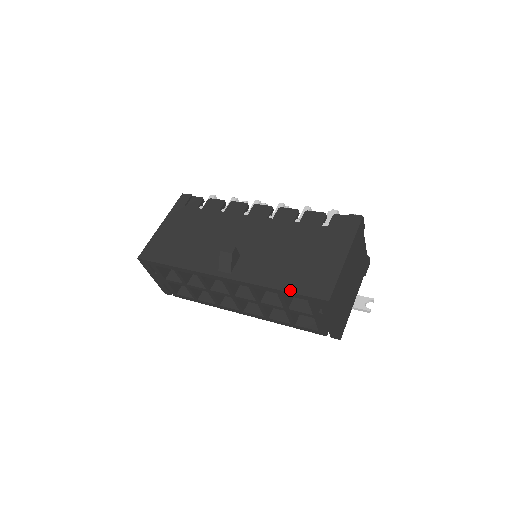
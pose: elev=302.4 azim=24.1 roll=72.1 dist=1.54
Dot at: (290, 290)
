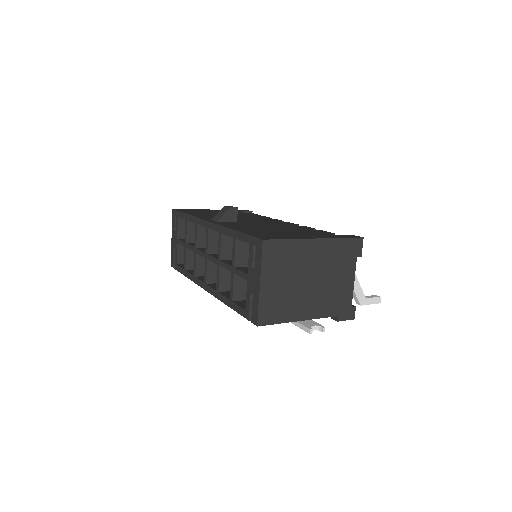
Dot at: (243, 232)
